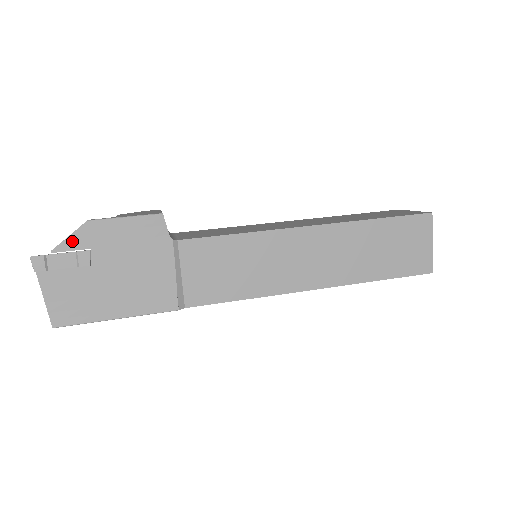
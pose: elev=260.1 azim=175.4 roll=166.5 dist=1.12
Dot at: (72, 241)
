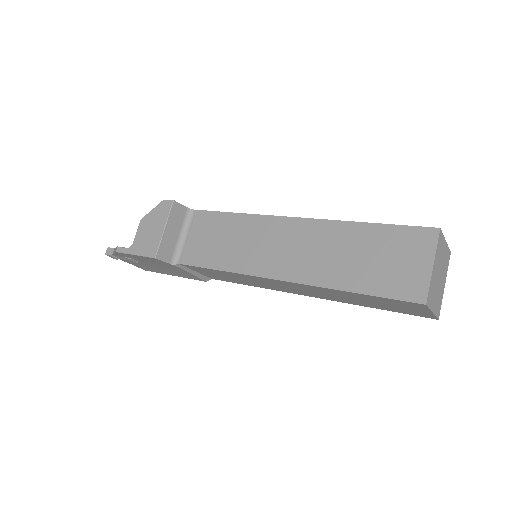
Dot at: (118, 255)
